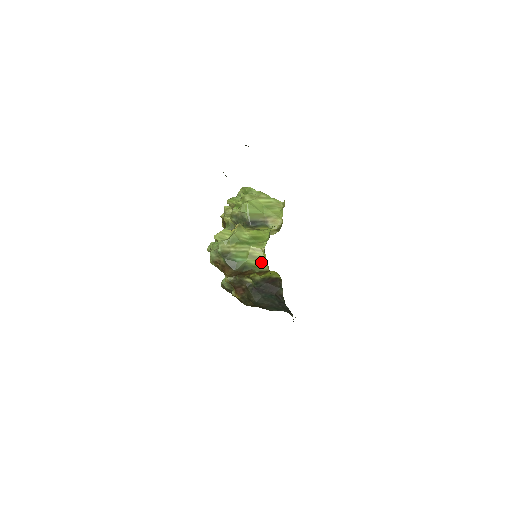
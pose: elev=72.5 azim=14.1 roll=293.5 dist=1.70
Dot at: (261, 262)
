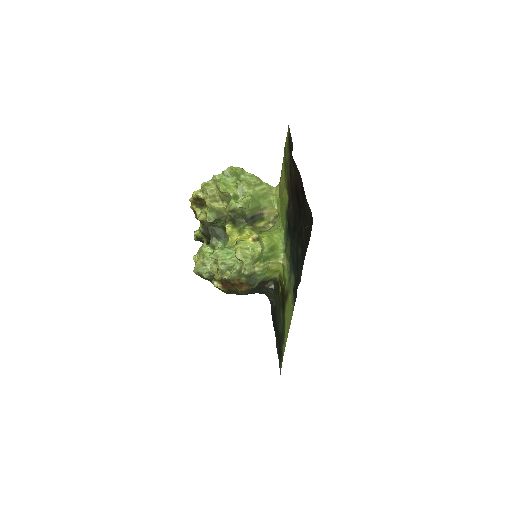
Dot at: (275, 273)
